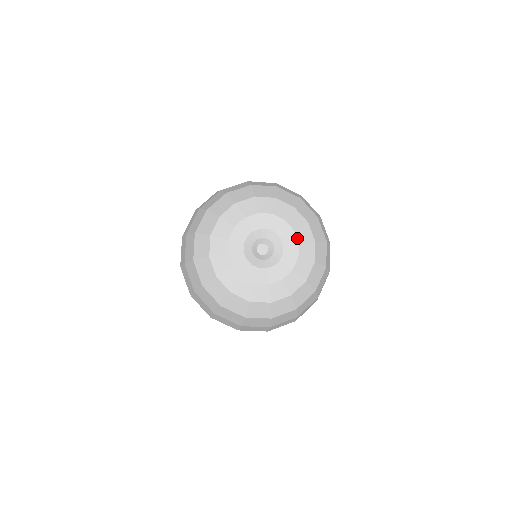
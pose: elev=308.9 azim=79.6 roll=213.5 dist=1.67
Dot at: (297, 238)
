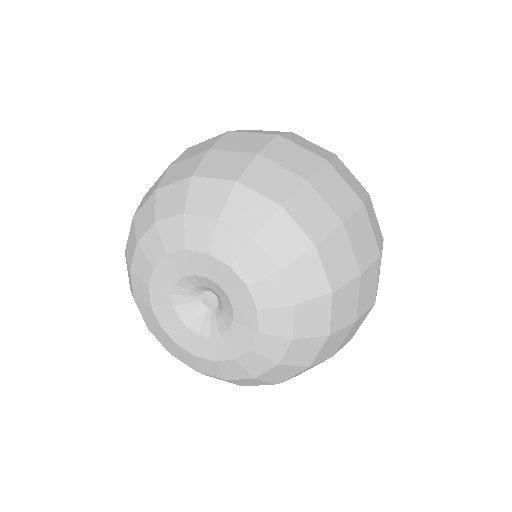
Dot at: (253, 343)
